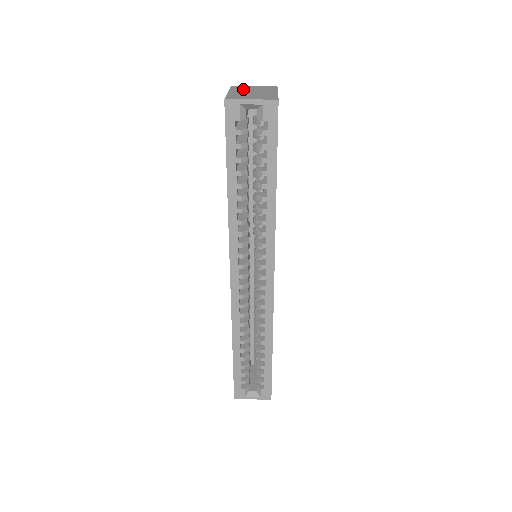
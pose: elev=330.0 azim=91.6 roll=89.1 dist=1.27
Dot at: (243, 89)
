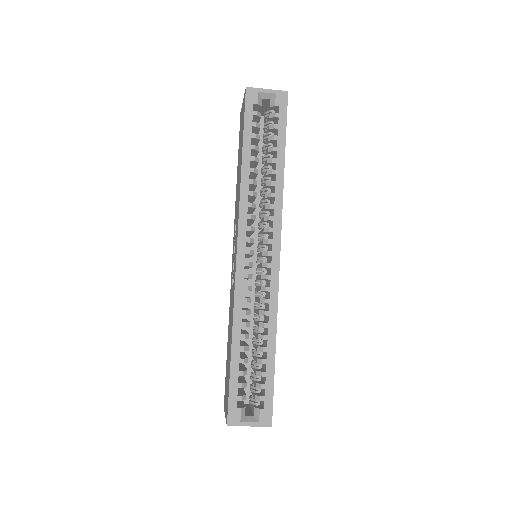
Dot at: occluded
